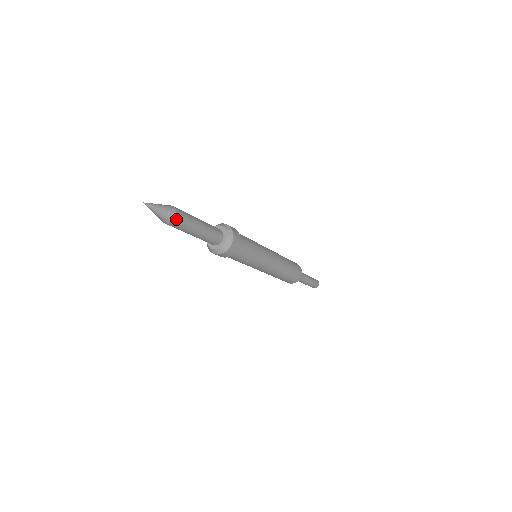
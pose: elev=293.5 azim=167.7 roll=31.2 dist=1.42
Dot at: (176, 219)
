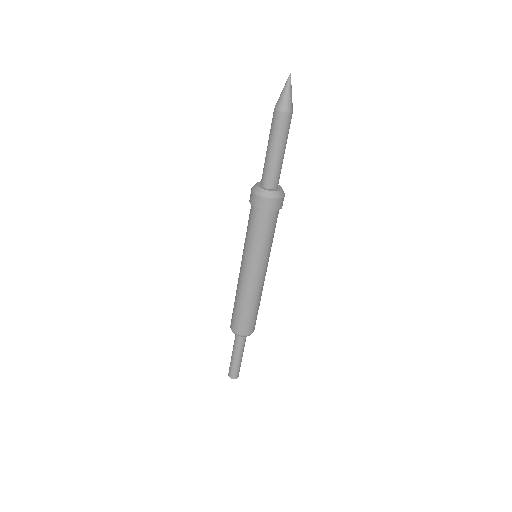
Dot at: (284, 114)
